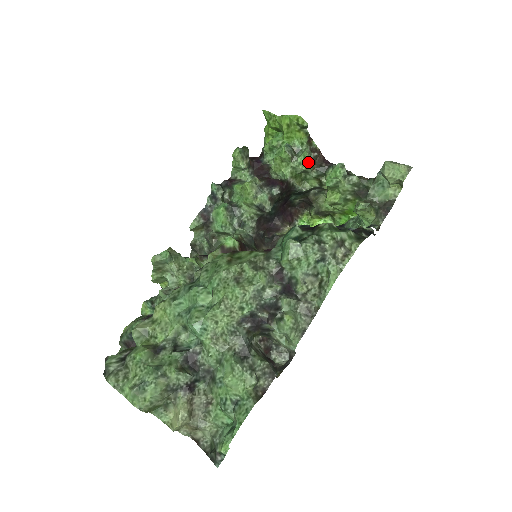
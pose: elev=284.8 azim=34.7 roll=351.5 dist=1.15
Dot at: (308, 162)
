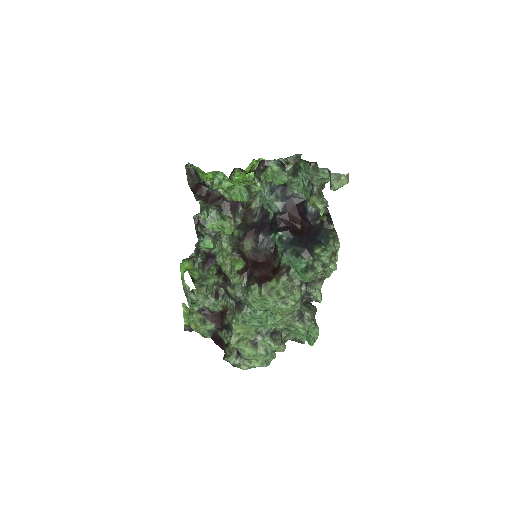
Dot at: occluded
